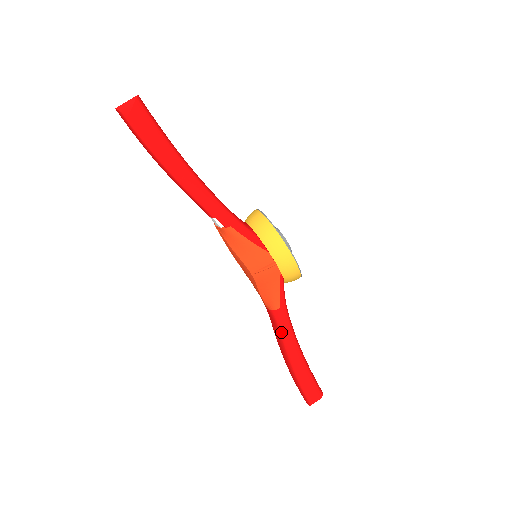
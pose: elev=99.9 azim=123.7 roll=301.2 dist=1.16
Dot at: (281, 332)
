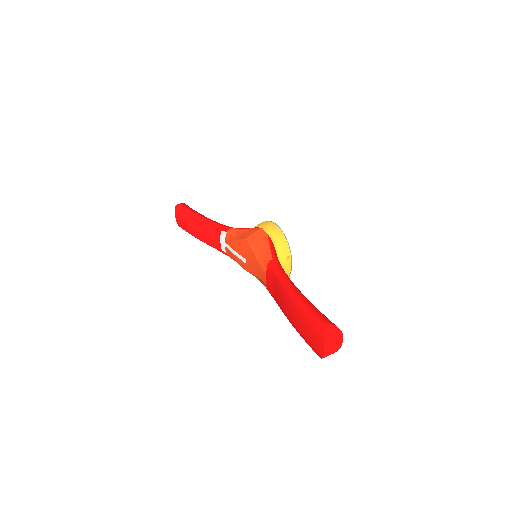
Dot at: (277, 275)
